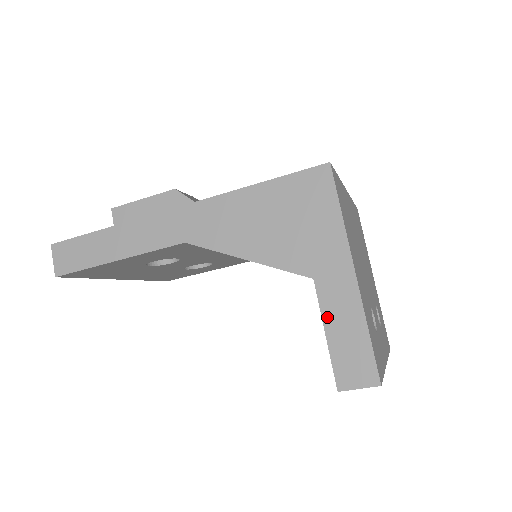
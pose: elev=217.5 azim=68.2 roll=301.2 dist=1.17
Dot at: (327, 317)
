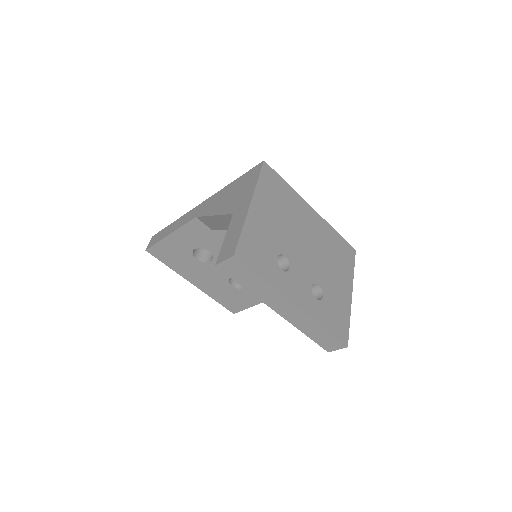
Dot at: (229, 230)
